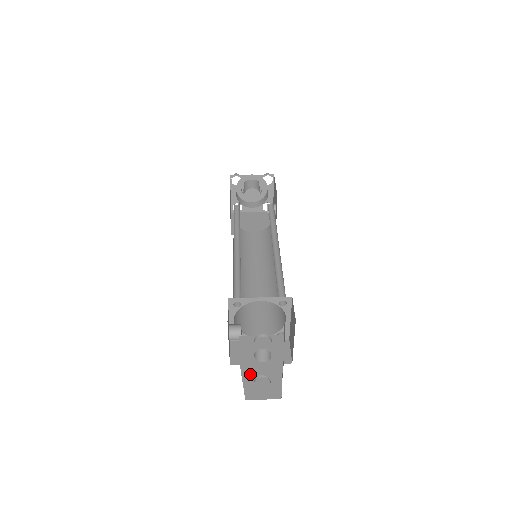
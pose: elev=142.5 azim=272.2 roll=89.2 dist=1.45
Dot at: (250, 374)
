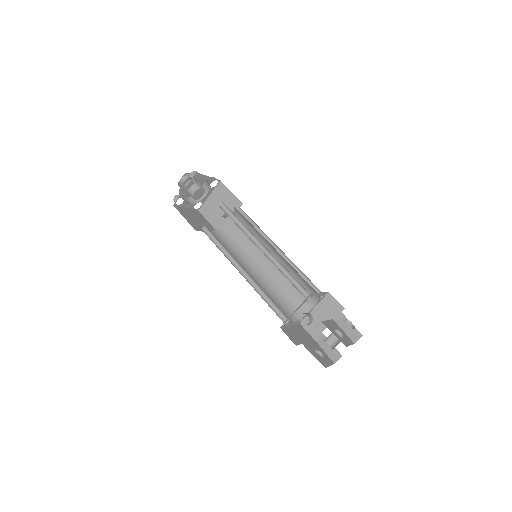
Dot at: (312, 350)
